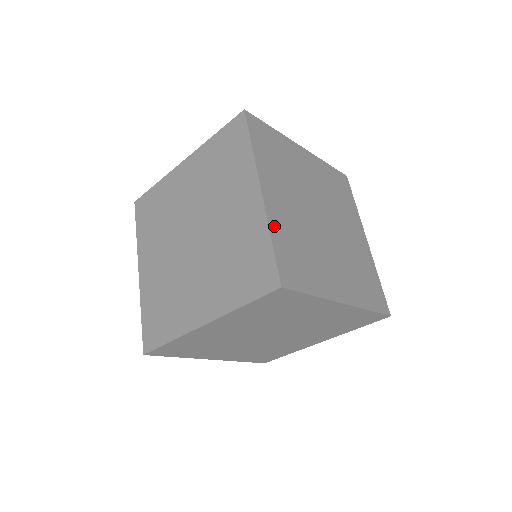
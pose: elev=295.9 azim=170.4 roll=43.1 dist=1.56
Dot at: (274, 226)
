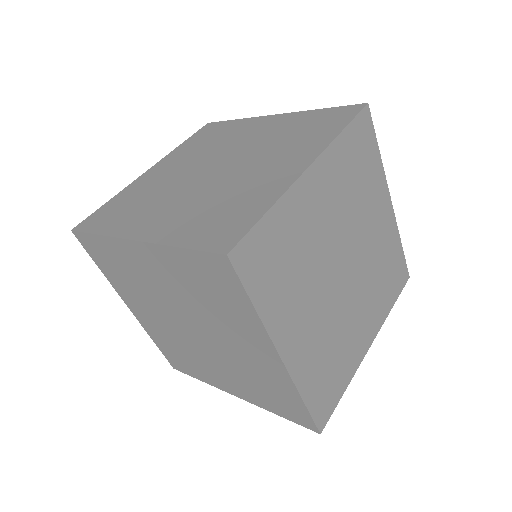
Dot at: occluded
